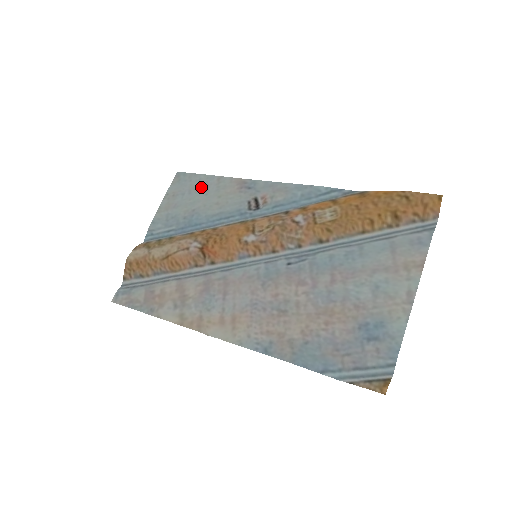
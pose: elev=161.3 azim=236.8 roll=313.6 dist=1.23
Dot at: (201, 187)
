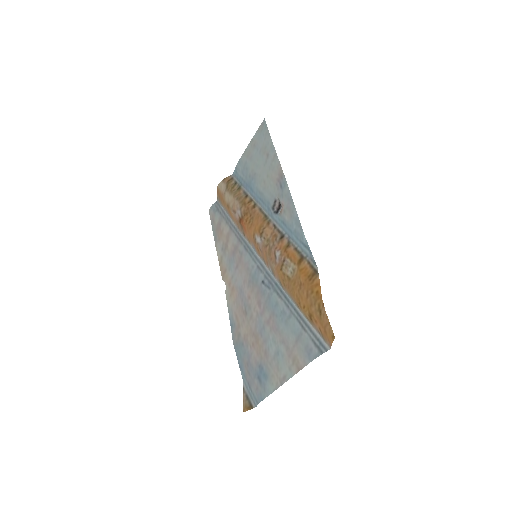
Dot at: (265, 153)
